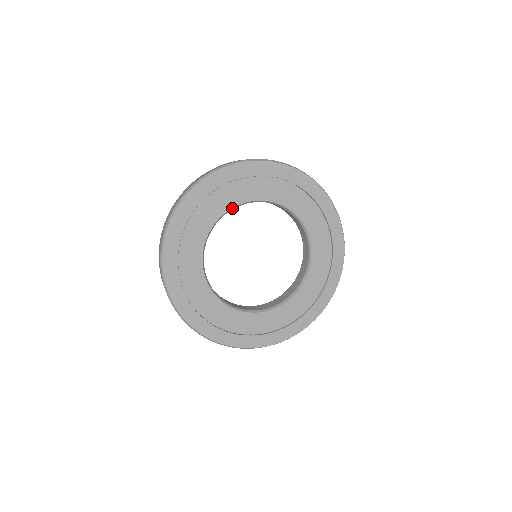
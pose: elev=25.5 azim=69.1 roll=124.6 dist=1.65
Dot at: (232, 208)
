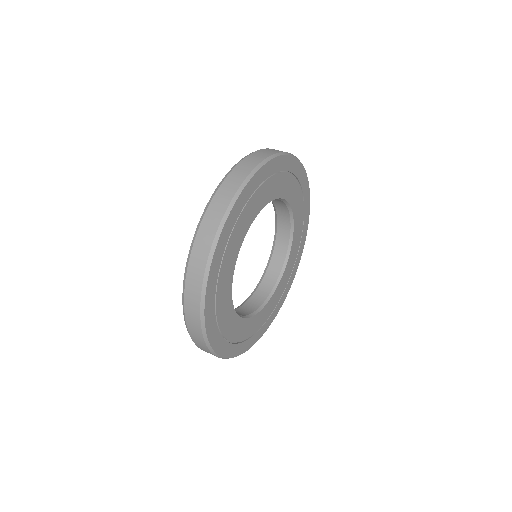
Dot at: (266, 204)
